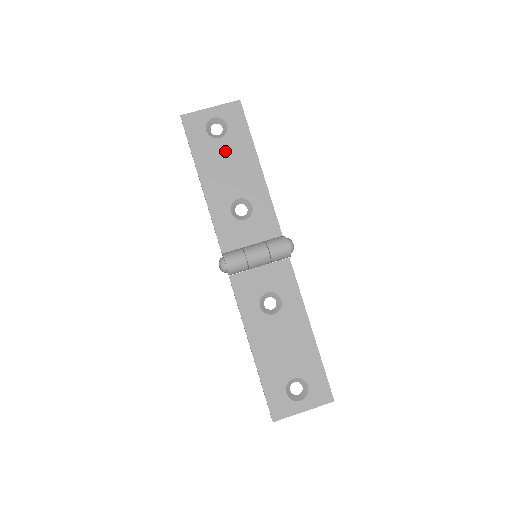
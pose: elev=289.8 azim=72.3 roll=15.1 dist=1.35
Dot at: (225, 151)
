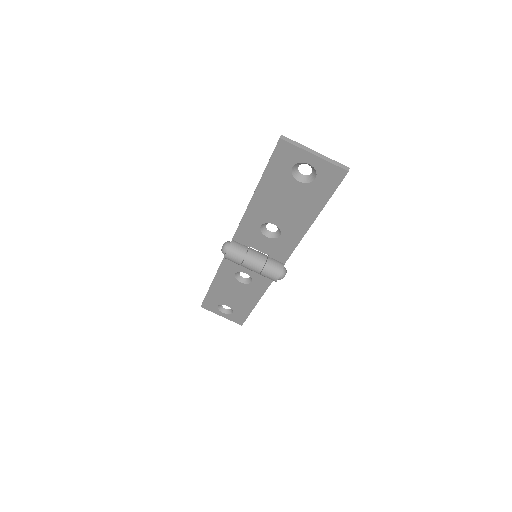
Dot at: (294, 193)
